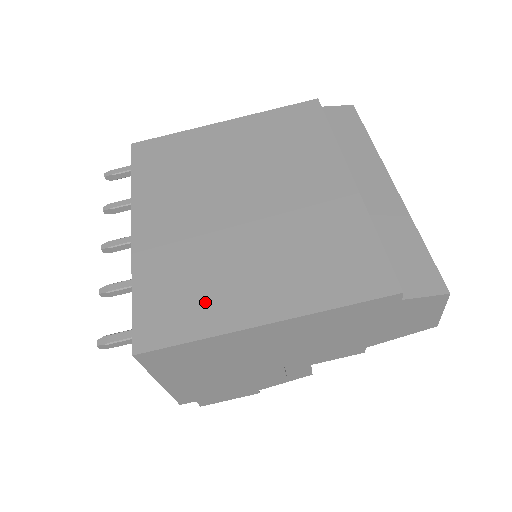
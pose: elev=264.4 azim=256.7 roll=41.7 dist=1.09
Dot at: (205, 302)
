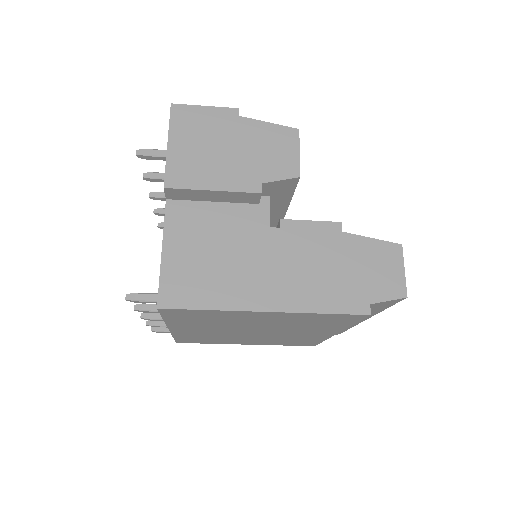
Dot at: (217, 341)
